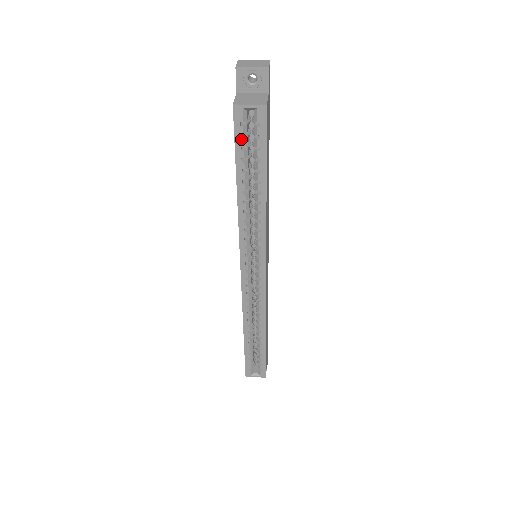
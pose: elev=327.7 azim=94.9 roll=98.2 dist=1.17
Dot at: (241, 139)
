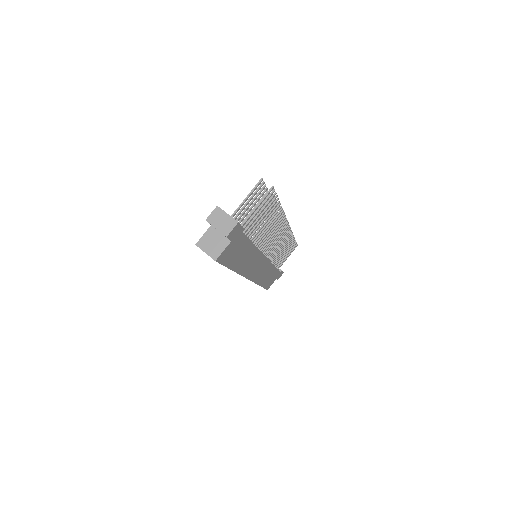
Dot at: occluded
